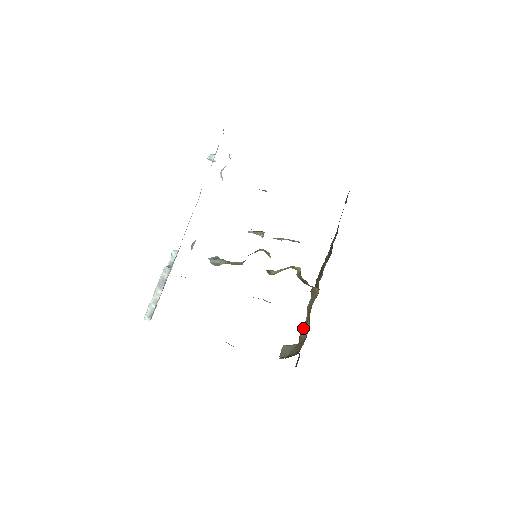
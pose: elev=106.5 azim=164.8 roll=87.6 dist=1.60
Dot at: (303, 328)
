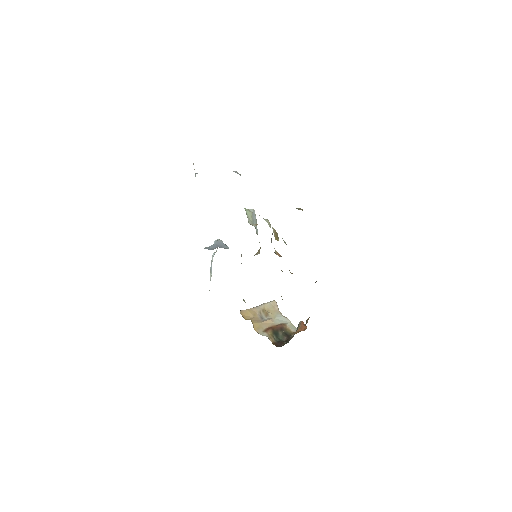
Dot at: occluded
